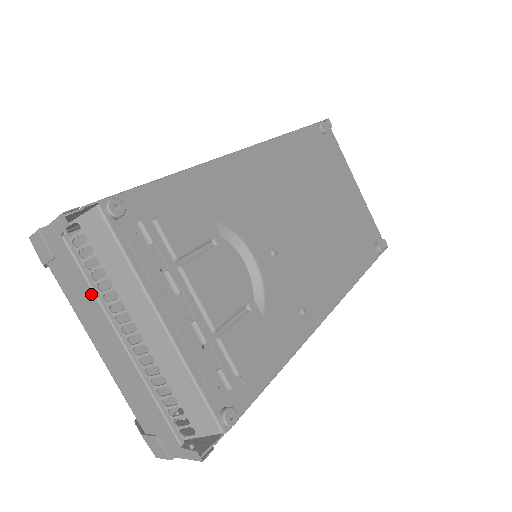
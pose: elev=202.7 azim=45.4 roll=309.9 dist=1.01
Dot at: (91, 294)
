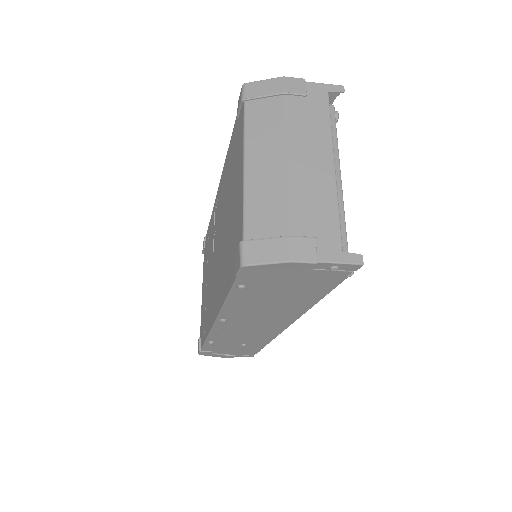
Dot at: (327, 127)
